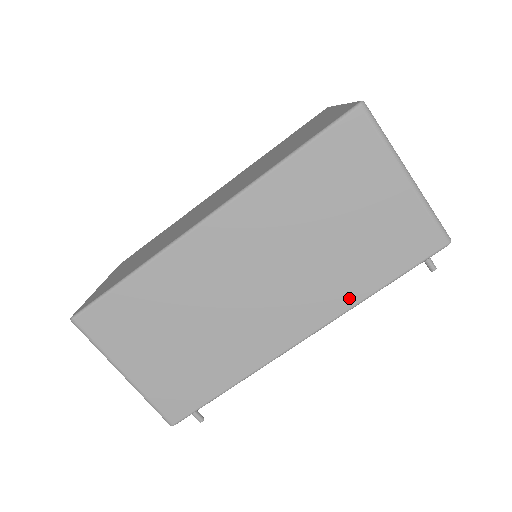
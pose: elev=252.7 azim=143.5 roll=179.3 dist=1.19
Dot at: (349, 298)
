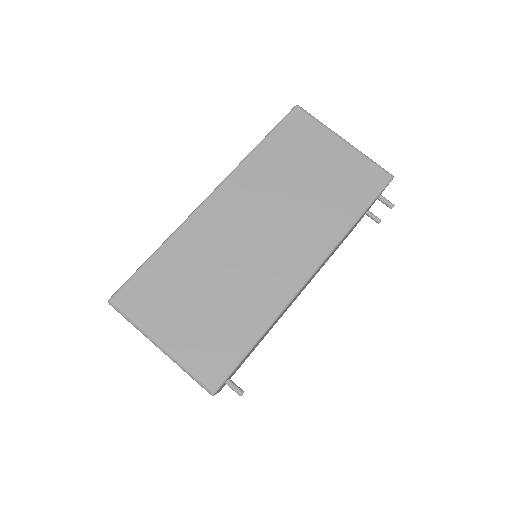
Dot at: (336, 232)
